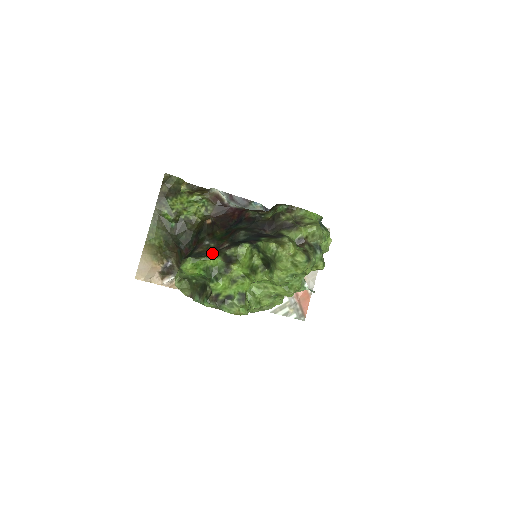
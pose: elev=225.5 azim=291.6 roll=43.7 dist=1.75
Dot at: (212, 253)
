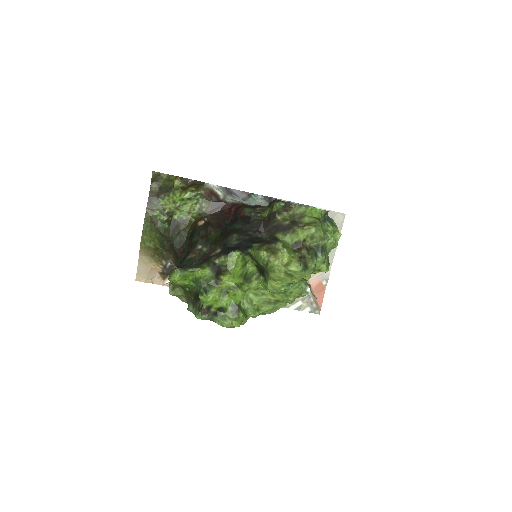
Dot at: (202, 261)
